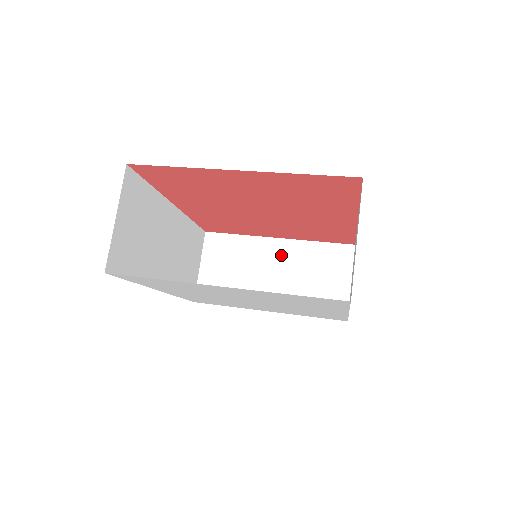
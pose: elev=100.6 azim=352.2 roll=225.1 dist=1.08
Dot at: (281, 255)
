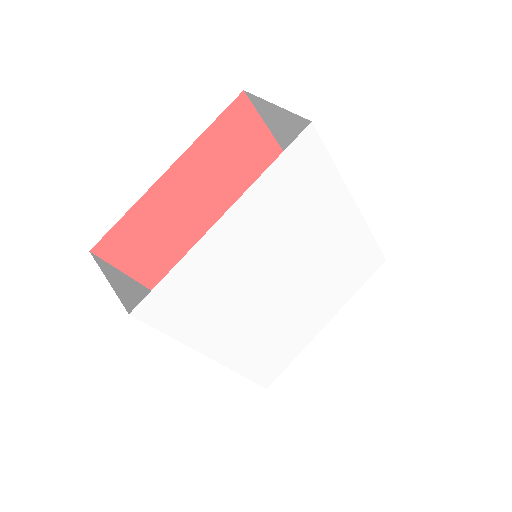
Dot at: occluded
